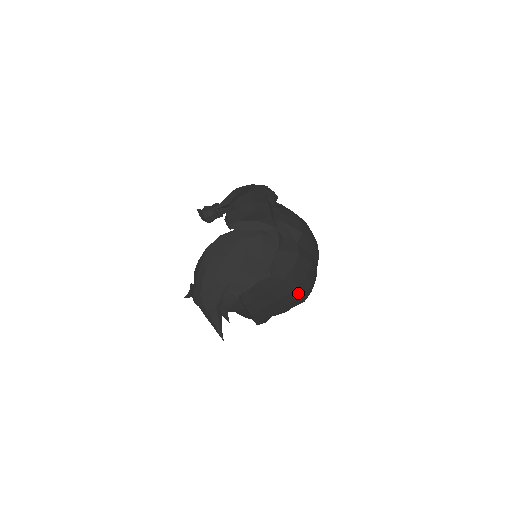
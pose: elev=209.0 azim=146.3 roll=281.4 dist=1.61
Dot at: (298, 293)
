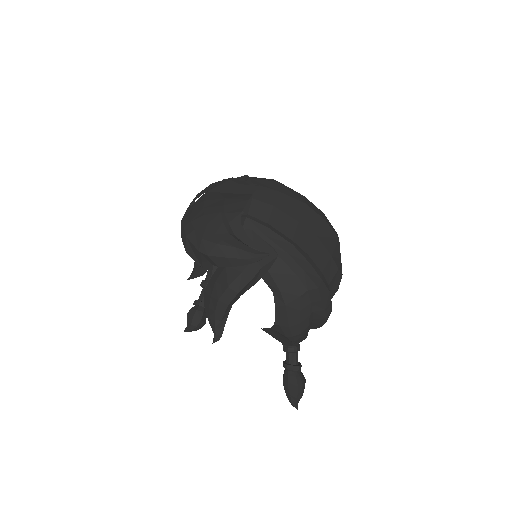
Dot at: (313, 212)
